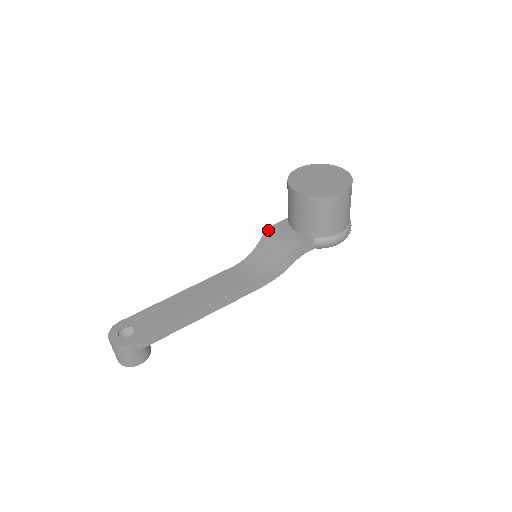
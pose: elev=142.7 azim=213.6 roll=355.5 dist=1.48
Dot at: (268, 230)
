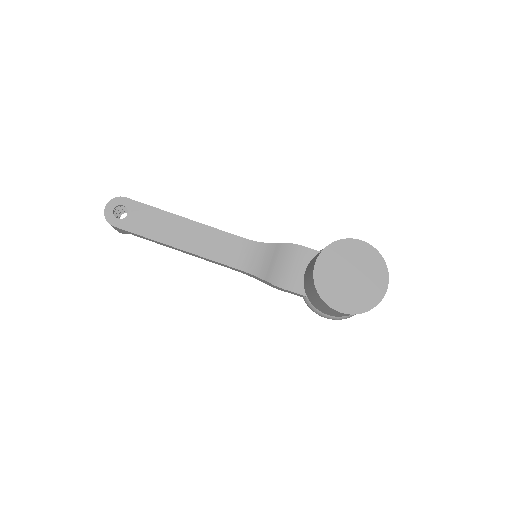
Dot at: (293, 245)
